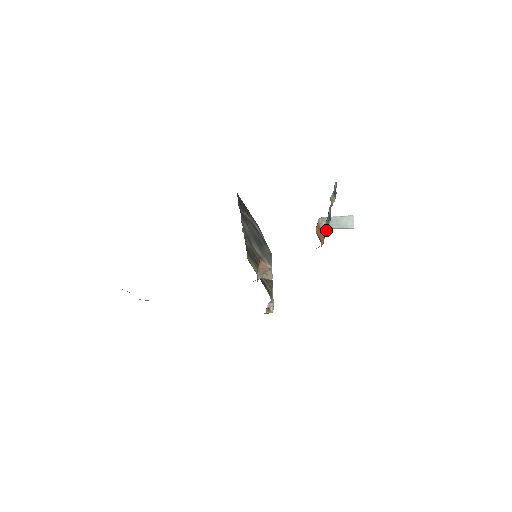
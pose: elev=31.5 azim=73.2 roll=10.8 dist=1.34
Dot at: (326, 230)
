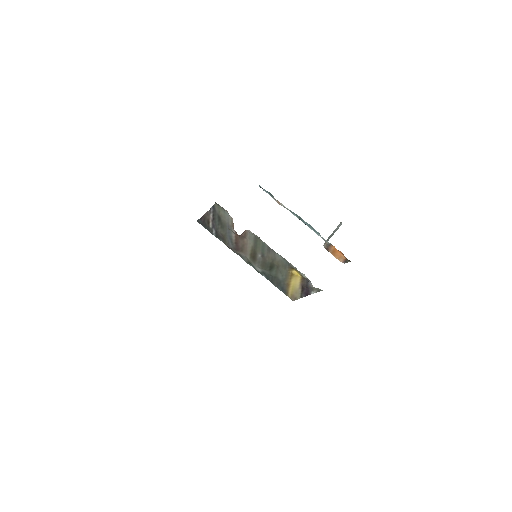
Dot at: (319, 235)
